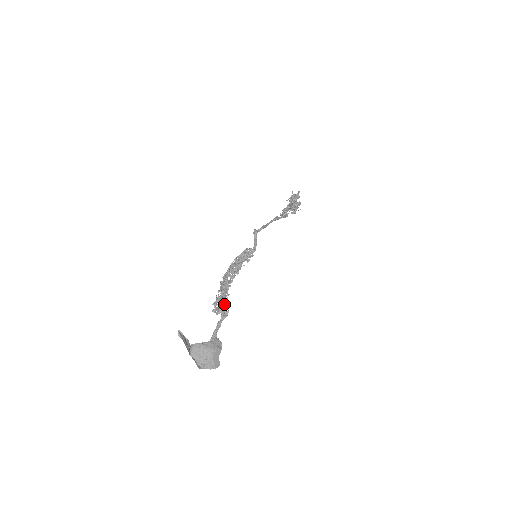
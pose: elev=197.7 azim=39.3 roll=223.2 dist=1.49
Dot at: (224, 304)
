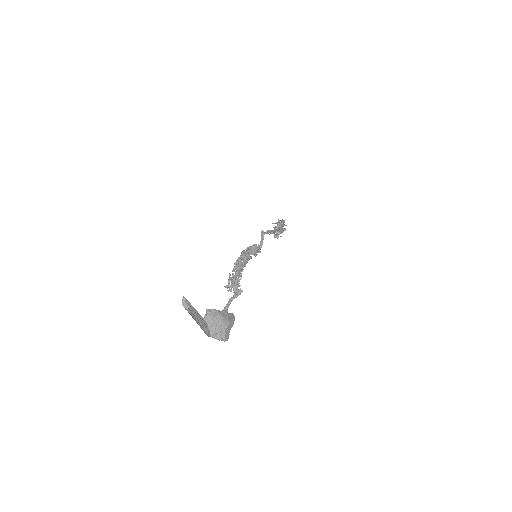
Dot at: (238, 283)
